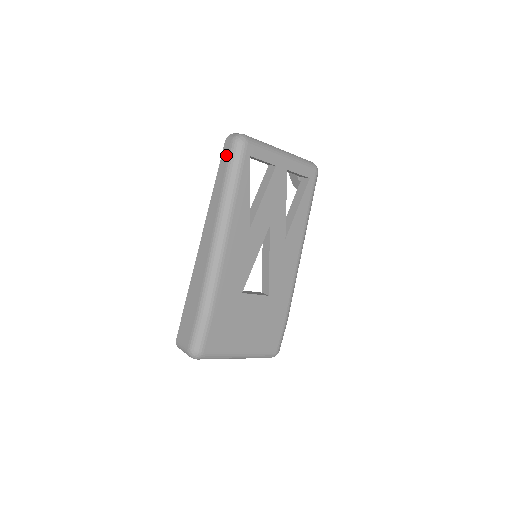
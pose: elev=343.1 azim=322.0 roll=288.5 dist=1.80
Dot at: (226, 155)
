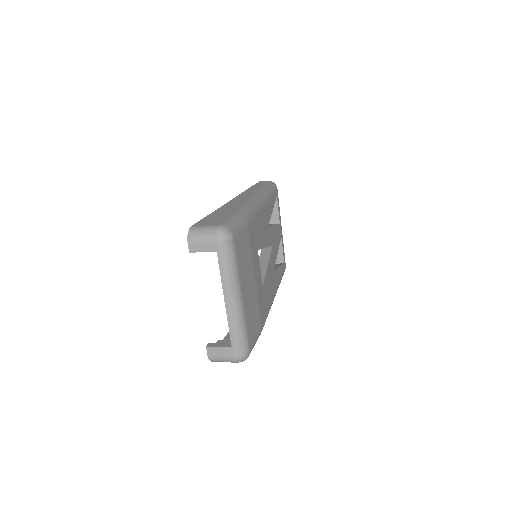
Dot at: occluded
